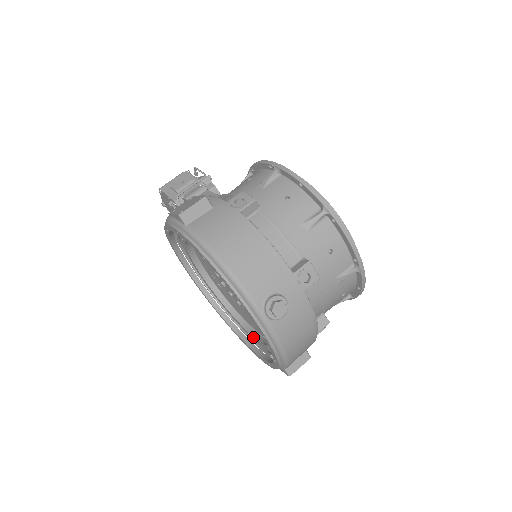
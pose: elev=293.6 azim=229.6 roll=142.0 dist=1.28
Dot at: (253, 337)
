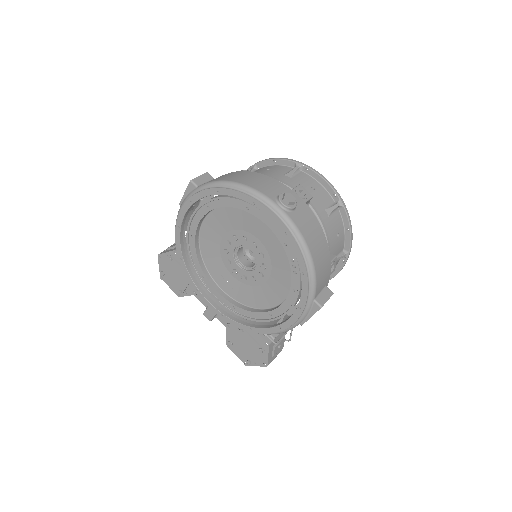
Dot at: (276, 309)
